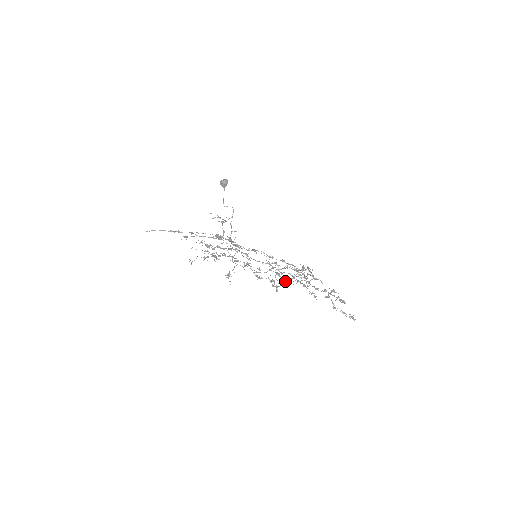
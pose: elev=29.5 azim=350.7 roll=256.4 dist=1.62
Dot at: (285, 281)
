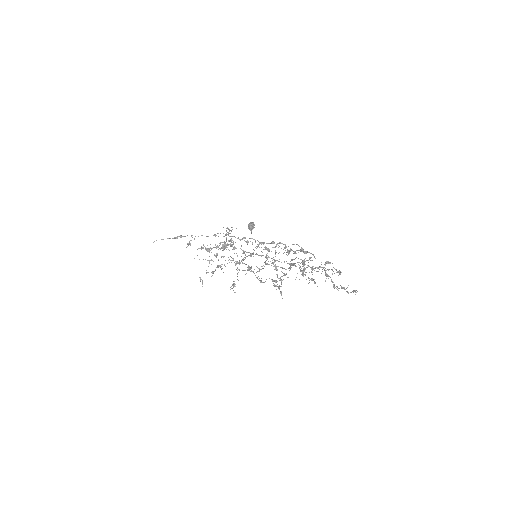
Dot at: (284, 274)
